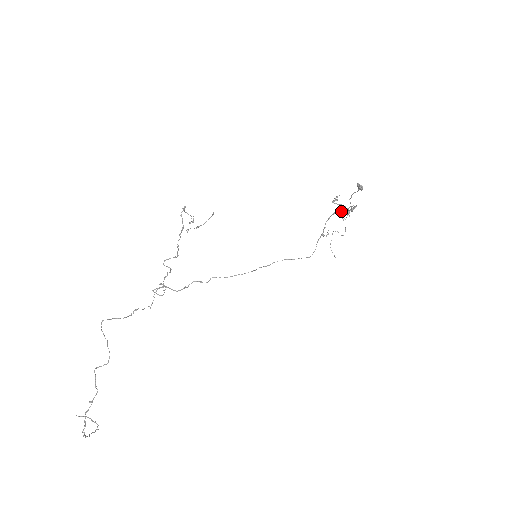
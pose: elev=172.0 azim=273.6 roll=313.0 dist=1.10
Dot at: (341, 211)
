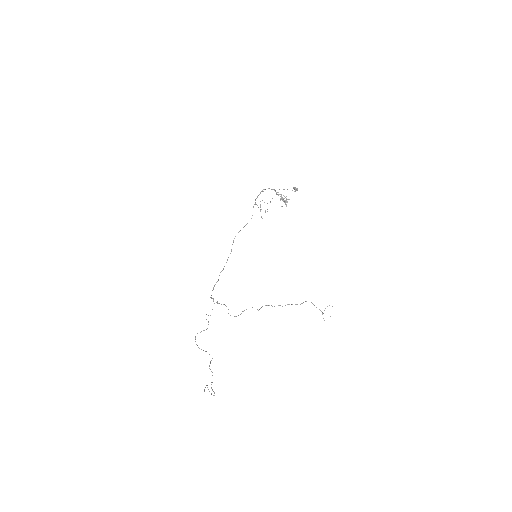
Dot at: occluded
